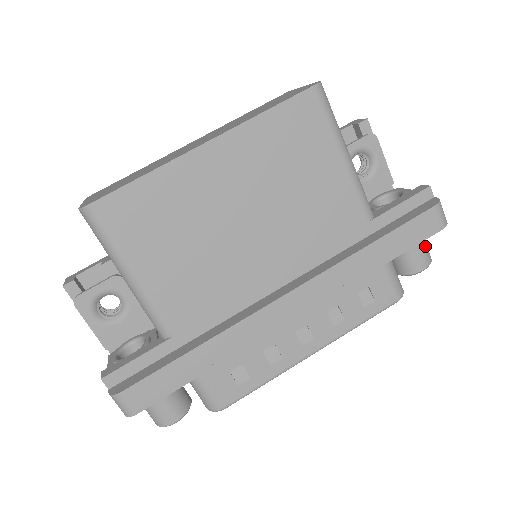
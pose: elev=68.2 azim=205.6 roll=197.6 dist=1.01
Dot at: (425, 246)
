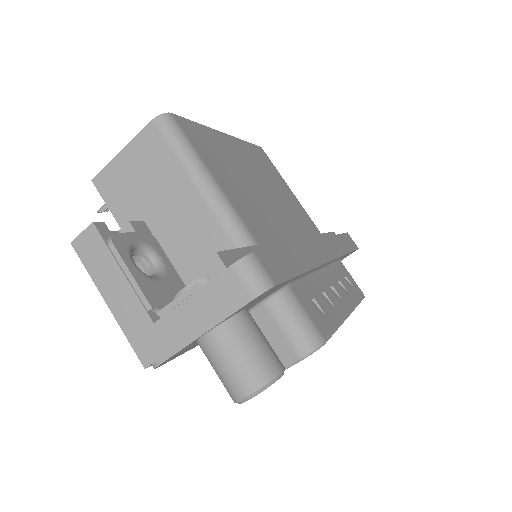
Dot at: occluded
